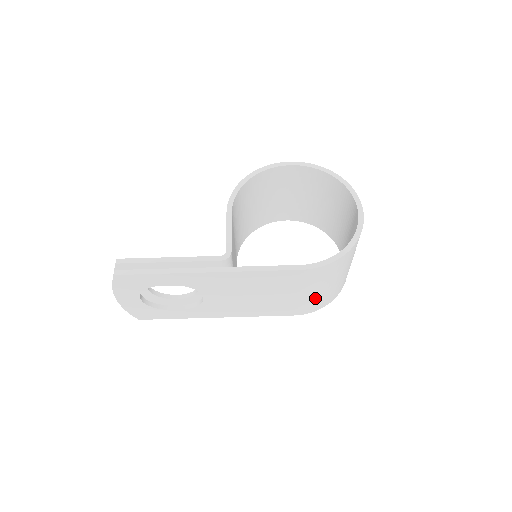
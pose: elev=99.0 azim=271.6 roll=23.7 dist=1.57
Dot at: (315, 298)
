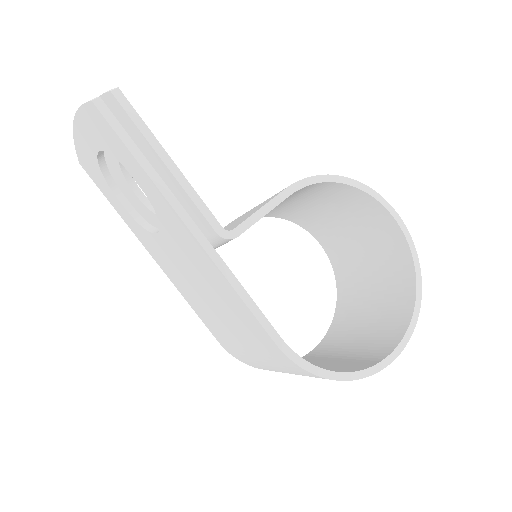
Dot at: (254, 360)
